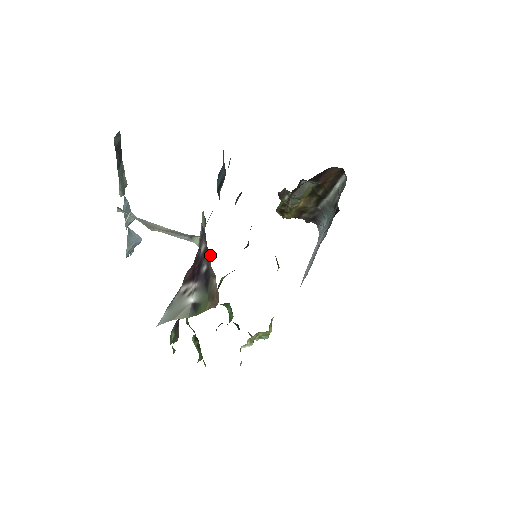
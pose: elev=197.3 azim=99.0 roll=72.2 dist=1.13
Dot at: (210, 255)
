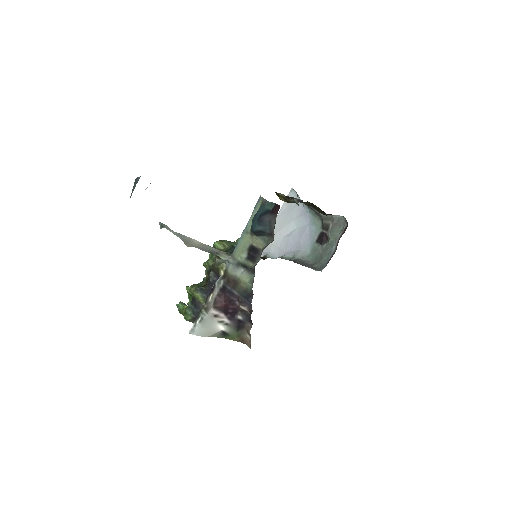
Dot at: (251, 323)
